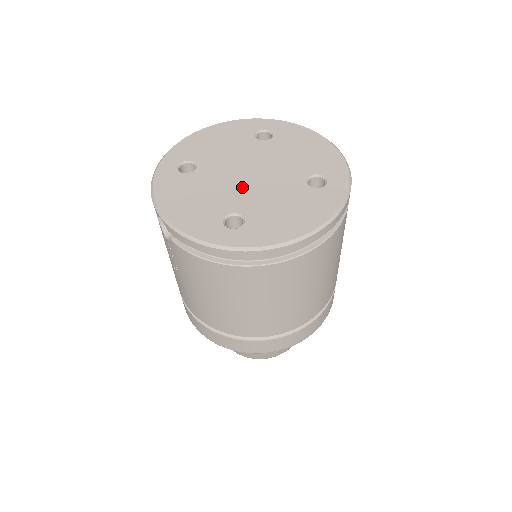
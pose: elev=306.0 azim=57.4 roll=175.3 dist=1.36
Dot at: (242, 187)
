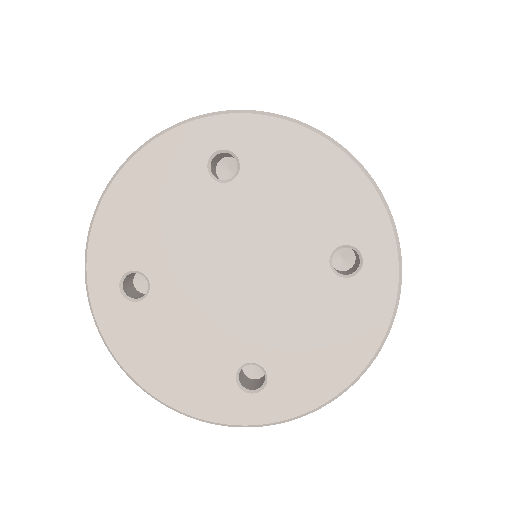
Dot at: (237, 308)
